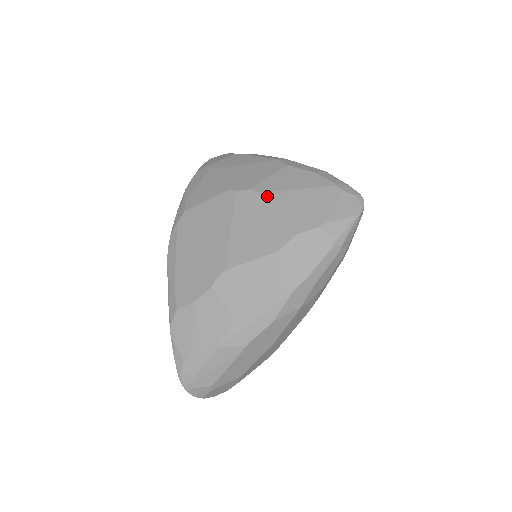
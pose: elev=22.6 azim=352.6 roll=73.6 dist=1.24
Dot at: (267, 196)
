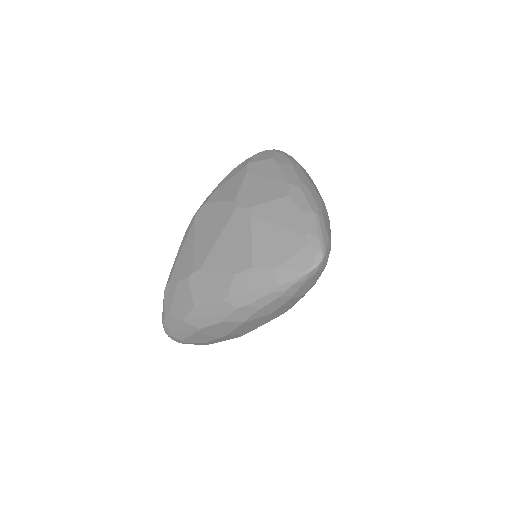
Dot at: (253, 221)
